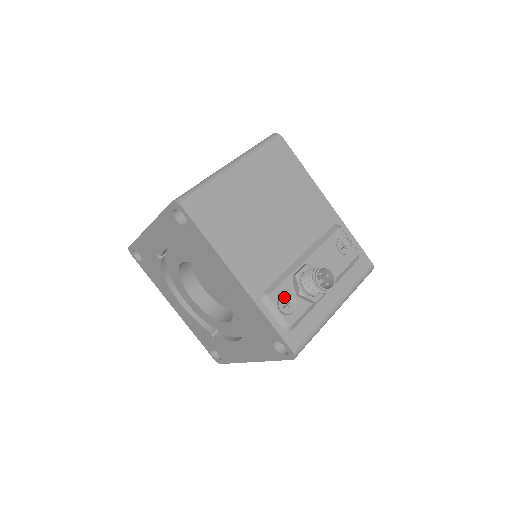
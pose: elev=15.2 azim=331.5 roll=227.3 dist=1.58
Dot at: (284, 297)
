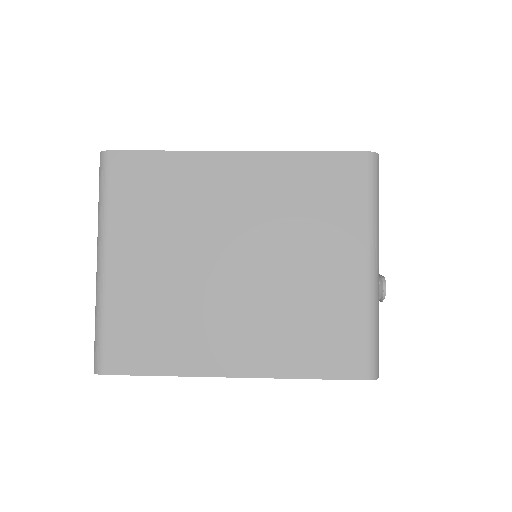
Dot at: occluded
